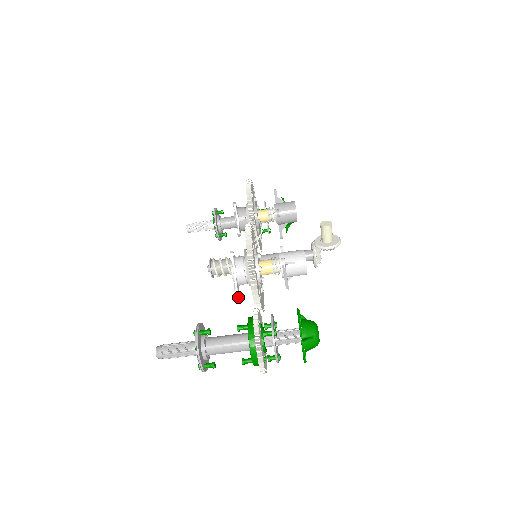
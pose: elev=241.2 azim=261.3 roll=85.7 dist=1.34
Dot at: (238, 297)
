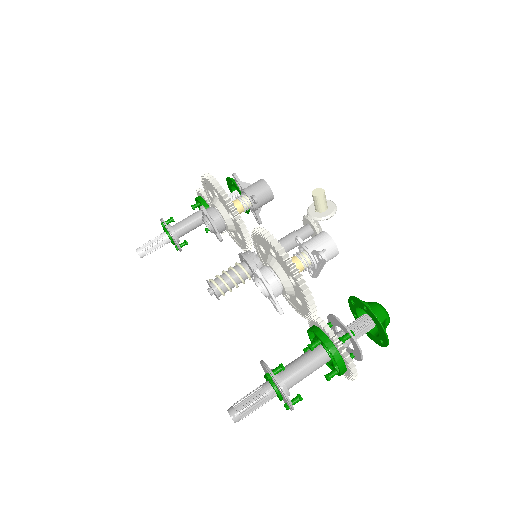
Dot at: (283, 313)
